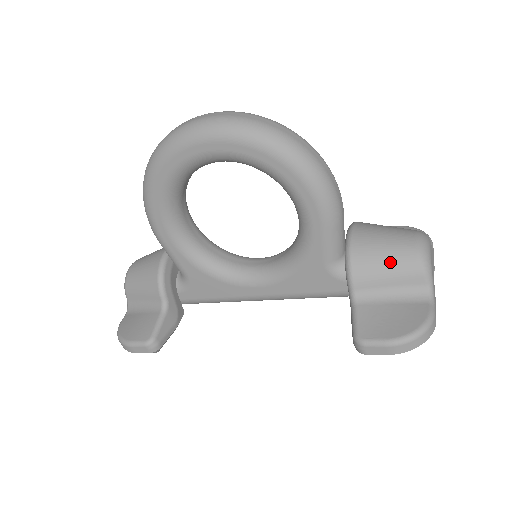
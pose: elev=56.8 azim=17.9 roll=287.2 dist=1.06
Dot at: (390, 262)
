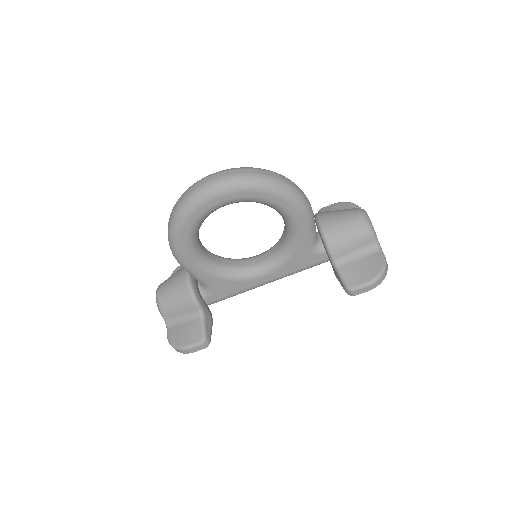
Dot at: (351, 235)
